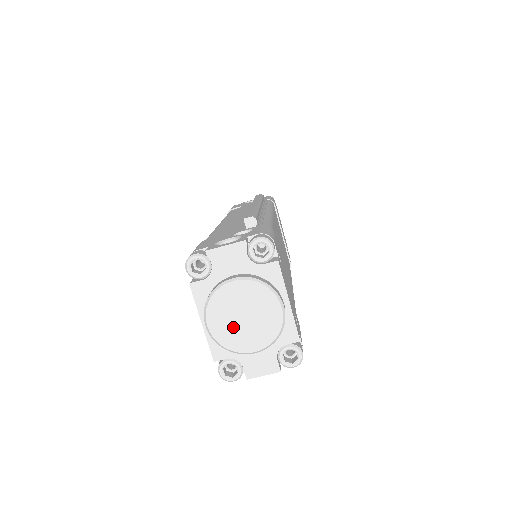
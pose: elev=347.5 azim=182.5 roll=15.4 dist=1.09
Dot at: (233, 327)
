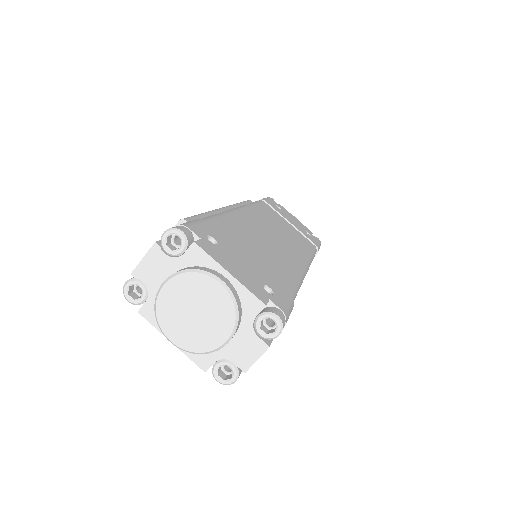
Dot at: (192, 329)
